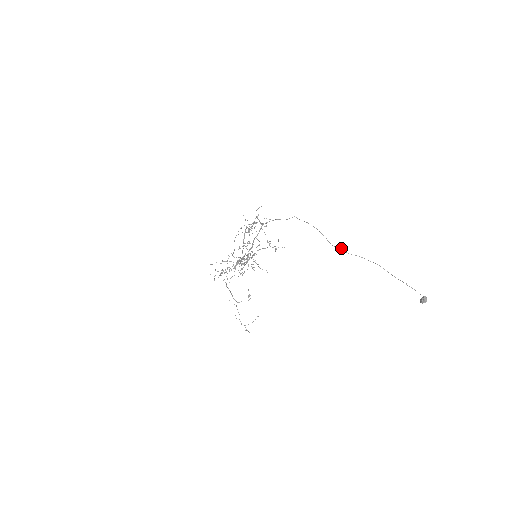
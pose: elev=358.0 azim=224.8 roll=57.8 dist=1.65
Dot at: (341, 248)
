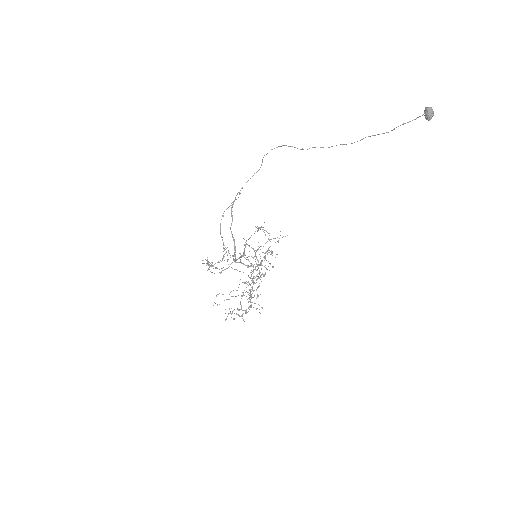
Dot at: occluded
